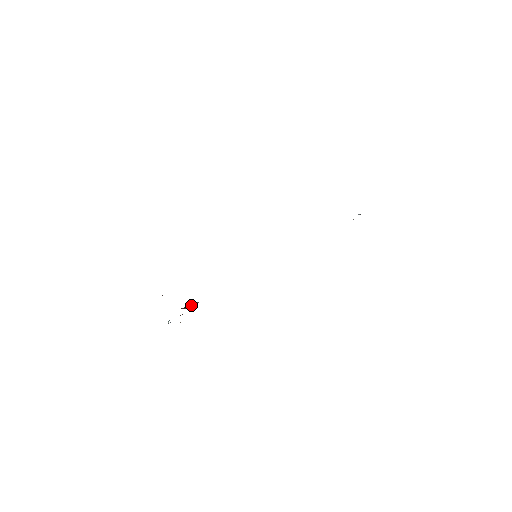
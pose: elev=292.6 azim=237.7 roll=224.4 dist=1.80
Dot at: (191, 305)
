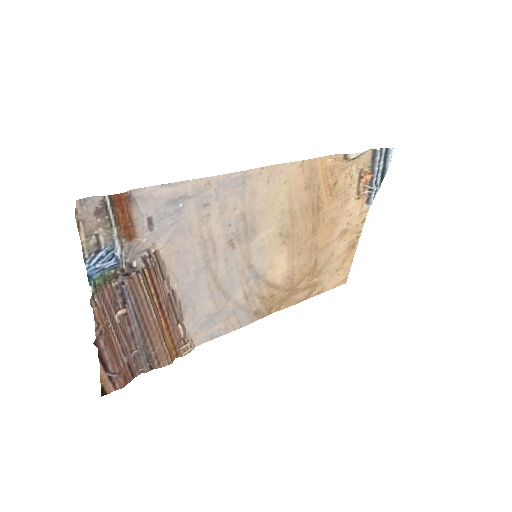
Dot at: (139, 271)
